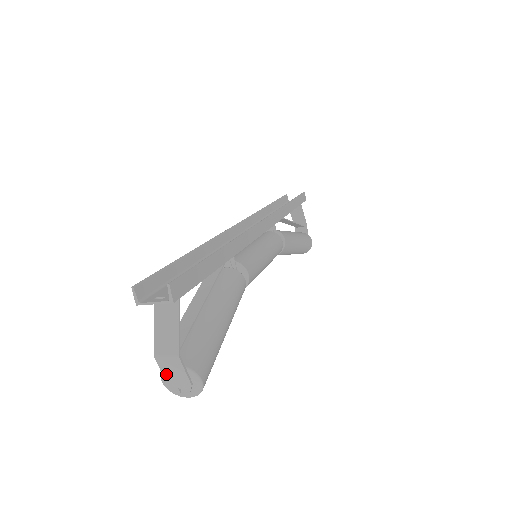
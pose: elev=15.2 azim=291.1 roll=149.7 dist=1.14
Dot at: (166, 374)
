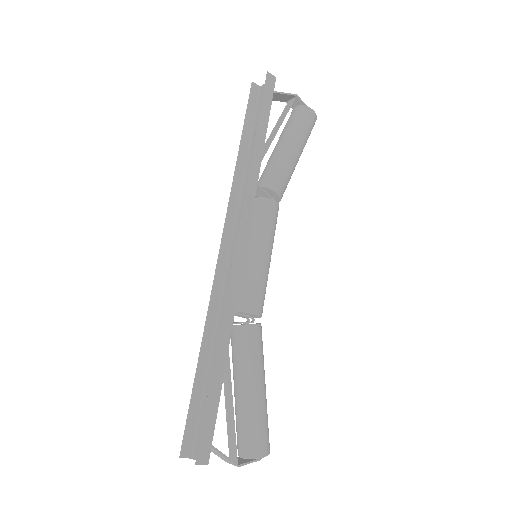
Dot at: (241, 459)
